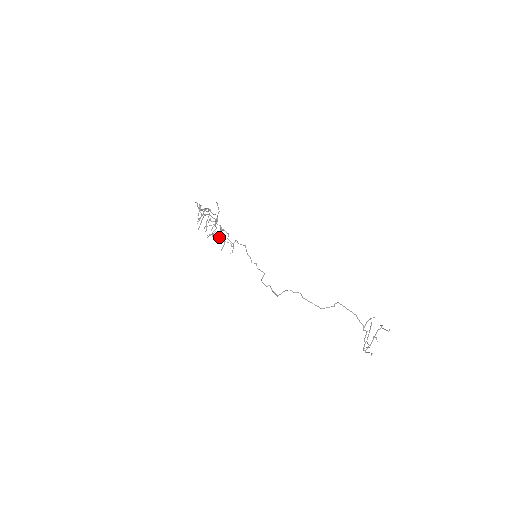
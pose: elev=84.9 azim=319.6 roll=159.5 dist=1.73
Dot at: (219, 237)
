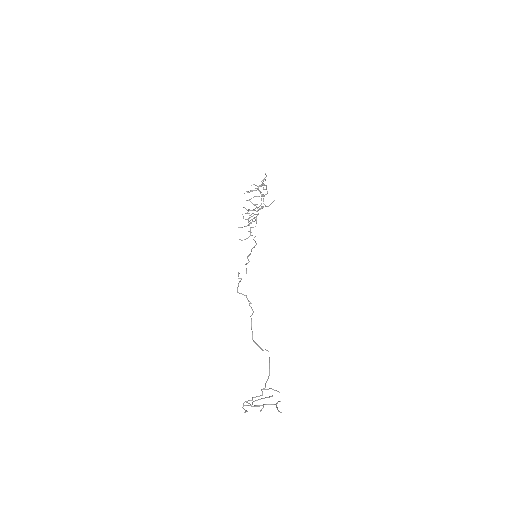
Dot at: (250, 215)
